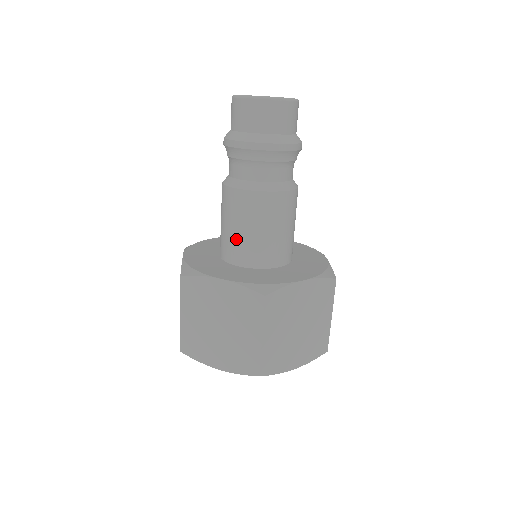
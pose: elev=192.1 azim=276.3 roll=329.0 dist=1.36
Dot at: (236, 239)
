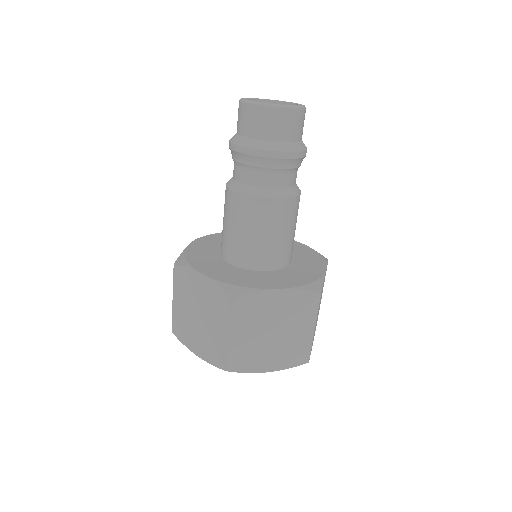
Dot at: (264, 246)
